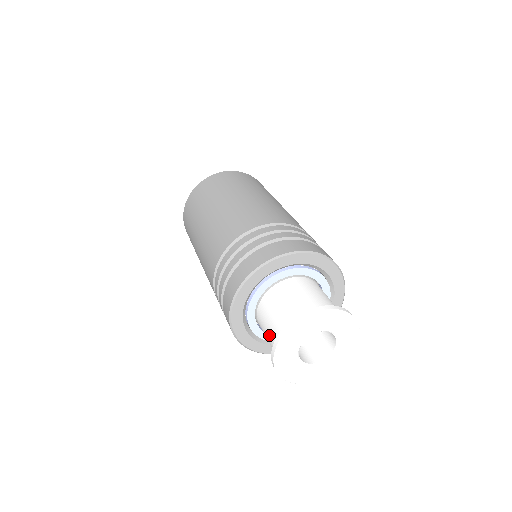
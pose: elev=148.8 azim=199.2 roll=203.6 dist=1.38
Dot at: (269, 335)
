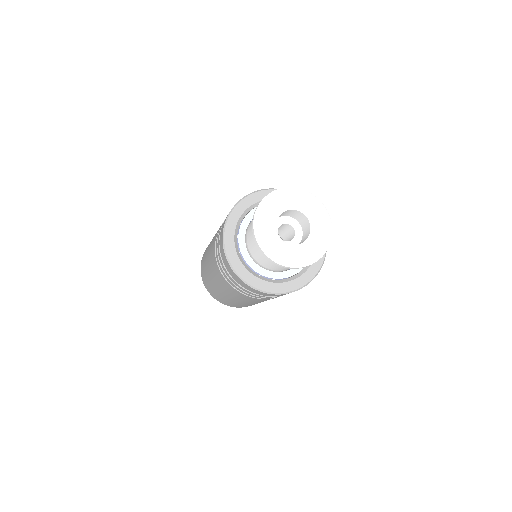
Dot at: occluded
